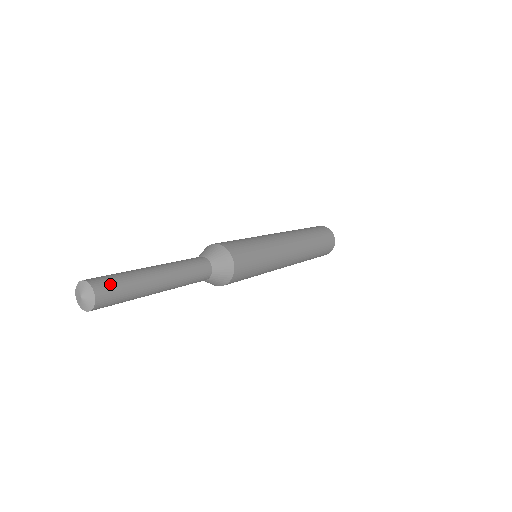
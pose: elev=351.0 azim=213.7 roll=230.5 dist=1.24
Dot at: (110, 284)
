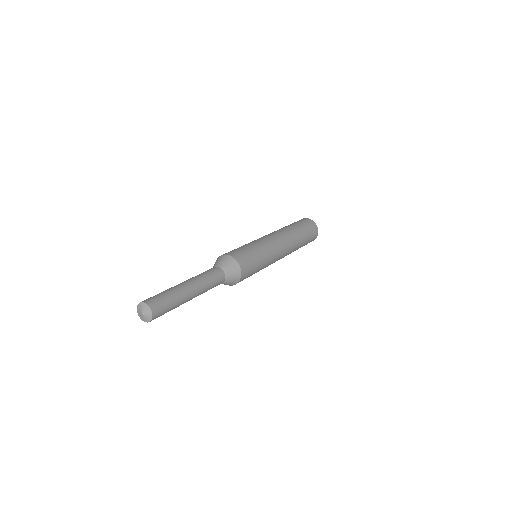
Dot at: (159, 300)
